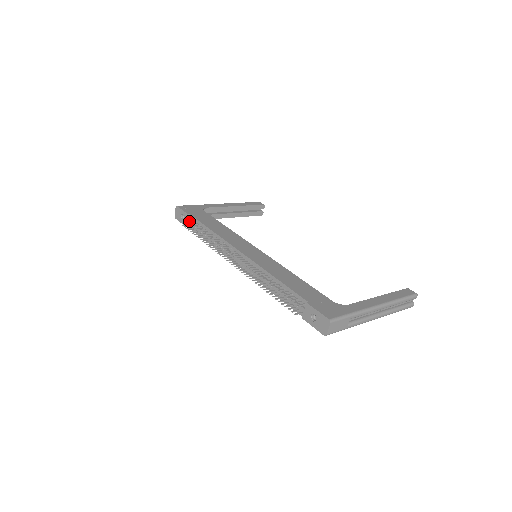
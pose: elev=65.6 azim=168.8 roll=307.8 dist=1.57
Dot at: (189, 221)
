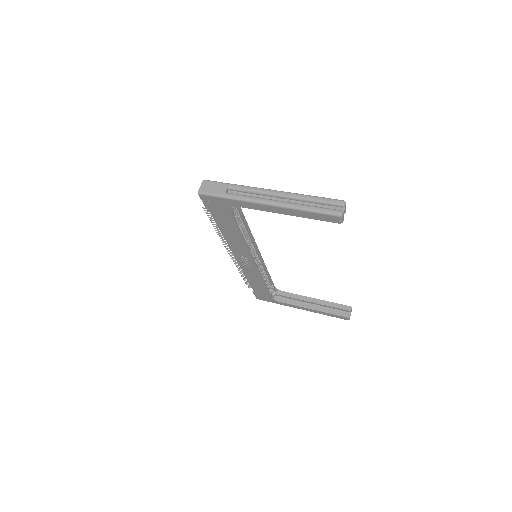
Dot at: occluded
